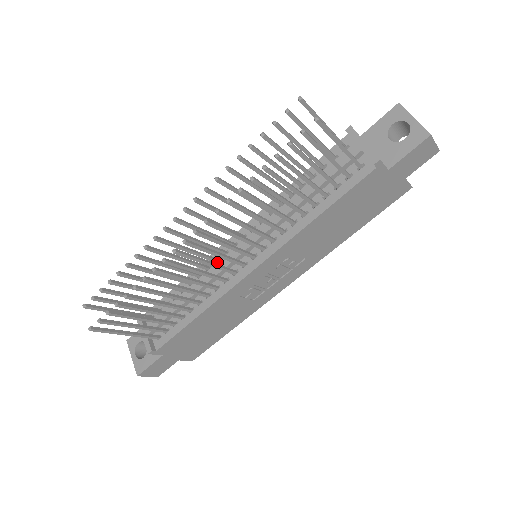
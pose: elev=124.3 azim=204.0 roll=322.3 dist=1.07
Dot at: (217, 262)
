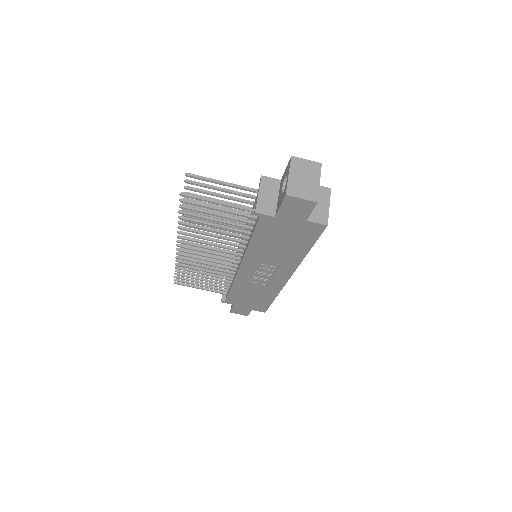
Dot at: occluded
